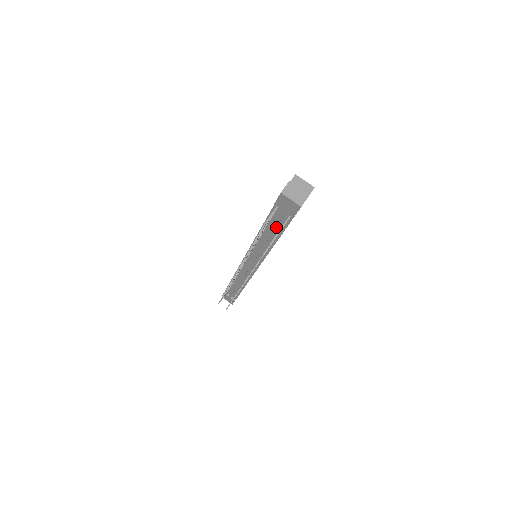
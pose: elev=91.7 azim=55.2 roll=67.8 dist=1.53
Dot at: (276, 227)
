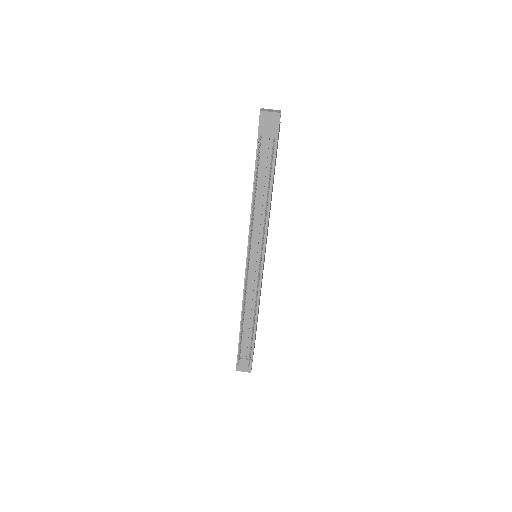
Dot at: (266, 169)
